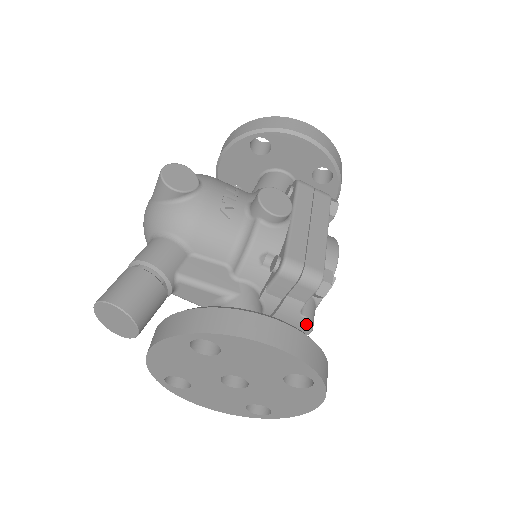
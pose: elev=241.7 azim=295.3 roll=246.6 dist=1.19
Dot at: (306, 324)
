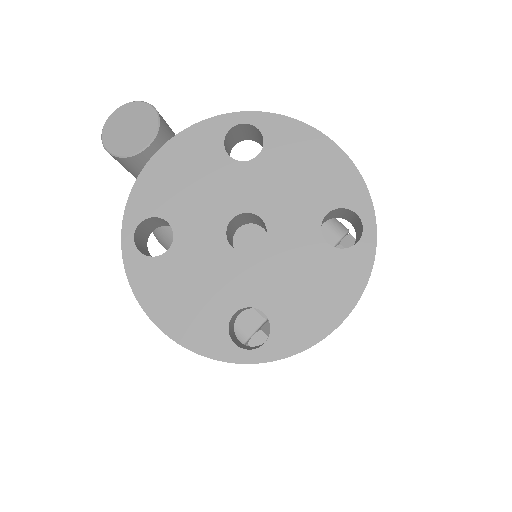
Dot at: occluded
